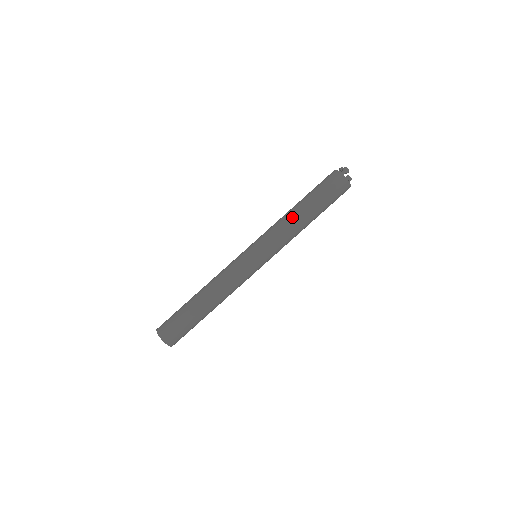
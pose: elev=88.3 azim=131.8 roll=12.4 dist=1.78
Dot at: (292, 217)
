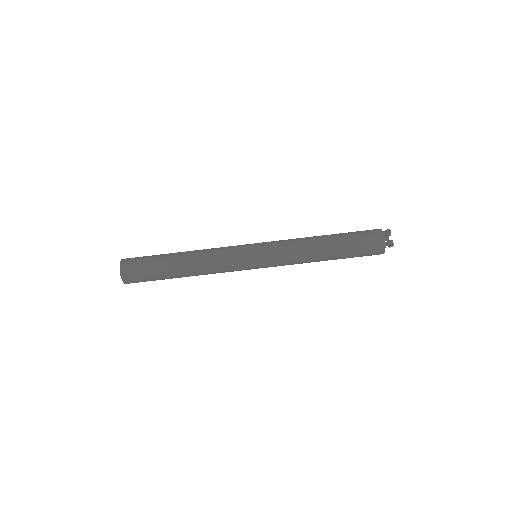
Dot at: (314, 256)
